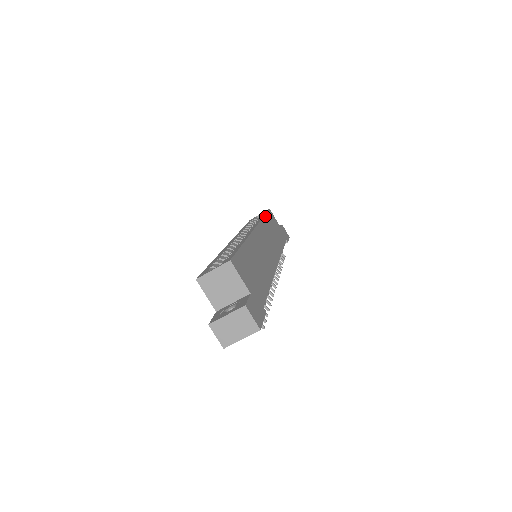
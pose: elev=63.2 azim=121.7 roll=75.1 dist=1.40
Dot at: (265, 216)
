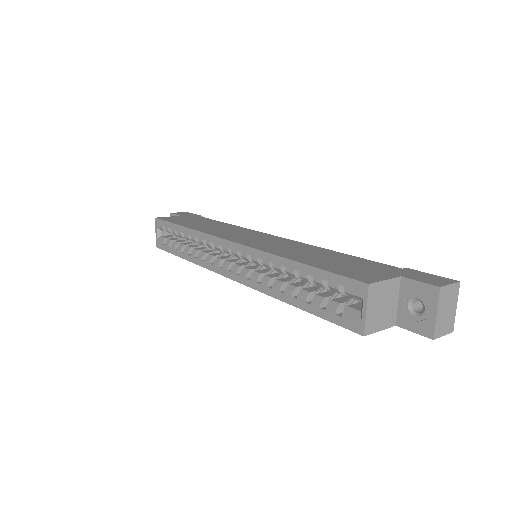
Dot at: (182, 226)
